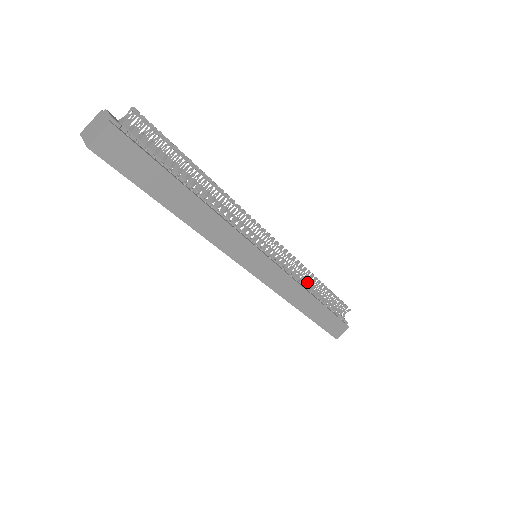
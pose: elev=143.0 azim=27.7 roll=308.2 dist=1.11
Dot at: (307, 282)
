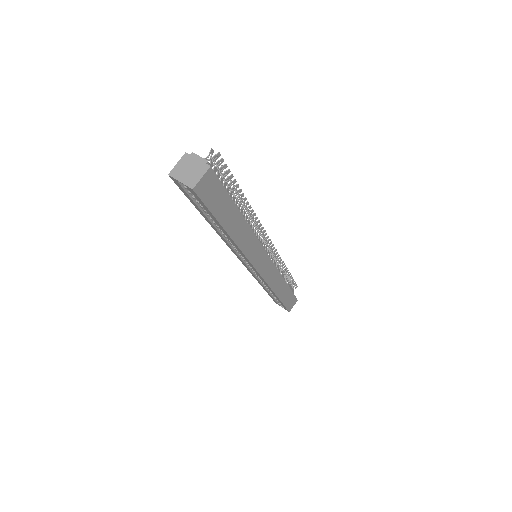
Dot at: (280, 270)
